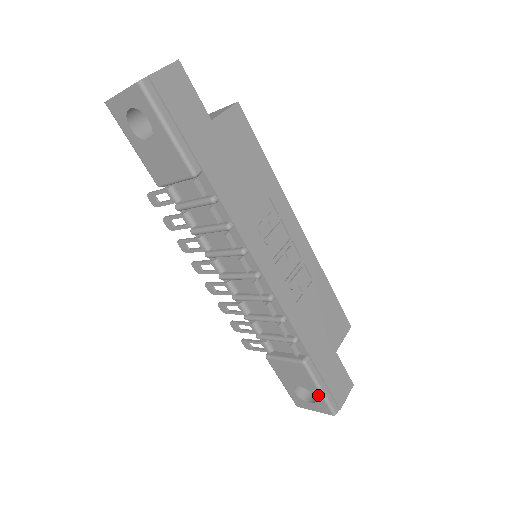
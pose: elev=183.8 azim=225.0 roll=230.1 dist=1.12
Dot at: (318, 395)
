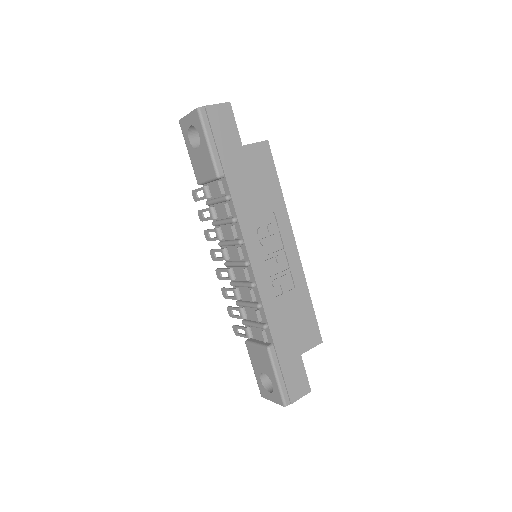
Dot at: (275, 383)
